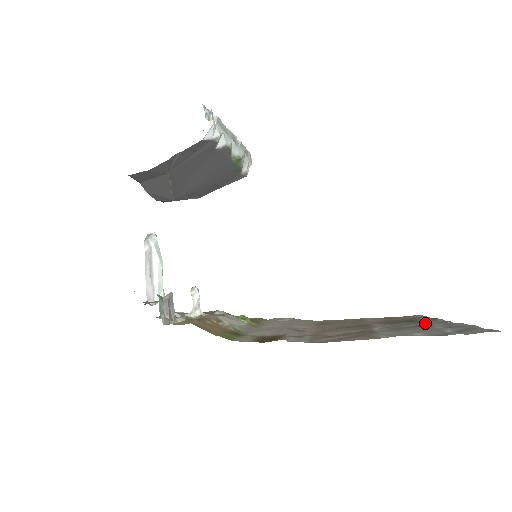
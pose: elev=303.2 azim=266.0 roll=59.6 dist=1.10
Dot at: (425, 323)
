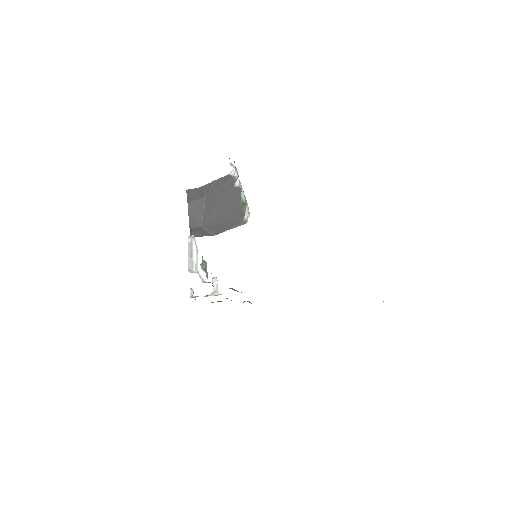
Dot at: occluded
